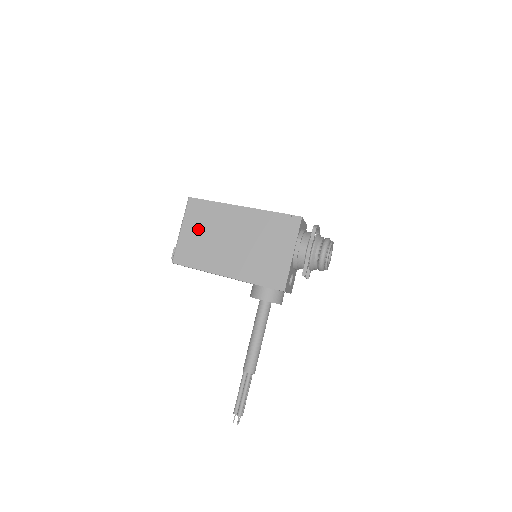
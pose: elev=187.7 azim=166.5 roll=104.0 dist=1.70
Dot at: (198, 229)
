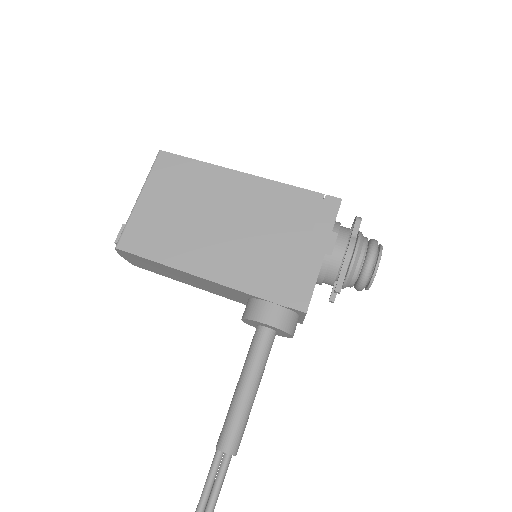
Dot at: (169, 199)
